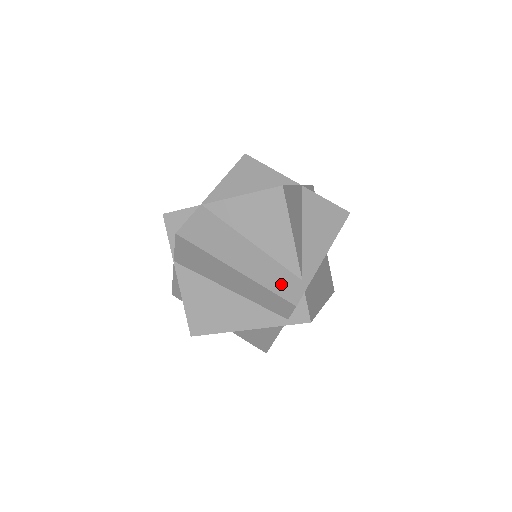
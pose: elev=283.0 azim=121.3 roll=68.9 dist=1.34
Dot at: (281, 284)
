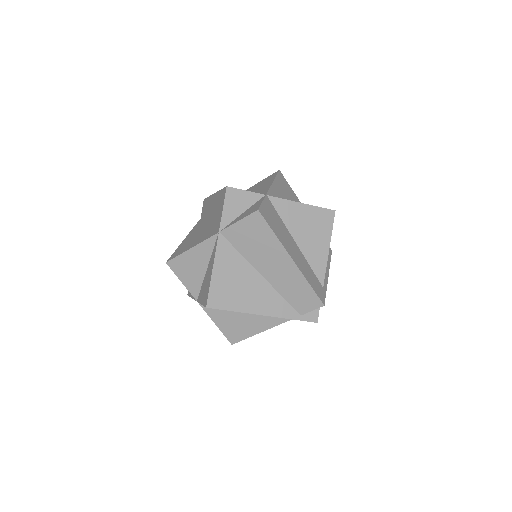
Dot at: (315, 285)
